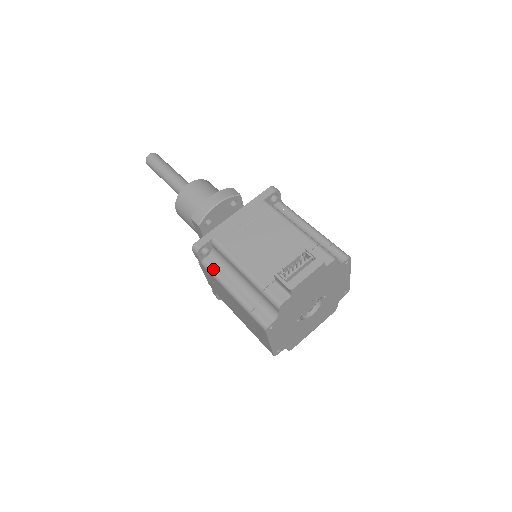
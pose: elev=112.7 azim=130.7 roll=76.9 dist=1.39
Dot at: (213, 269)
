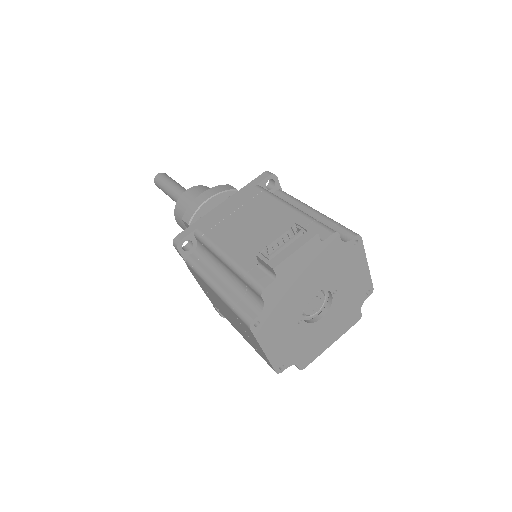
Dot at: (197, 265)
